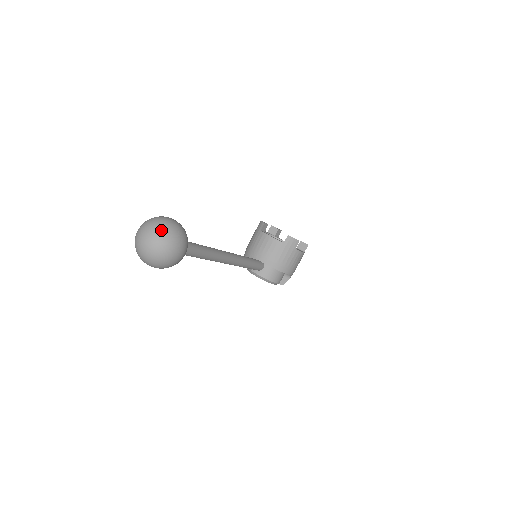
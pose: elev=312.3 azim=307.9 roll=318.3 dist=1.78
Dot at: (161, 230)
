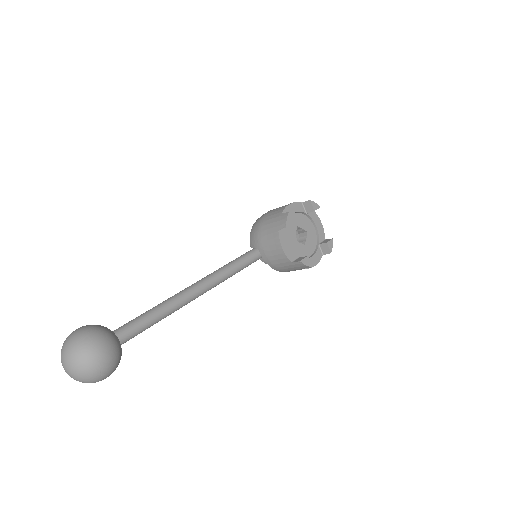
Dot at: (81, 375)
